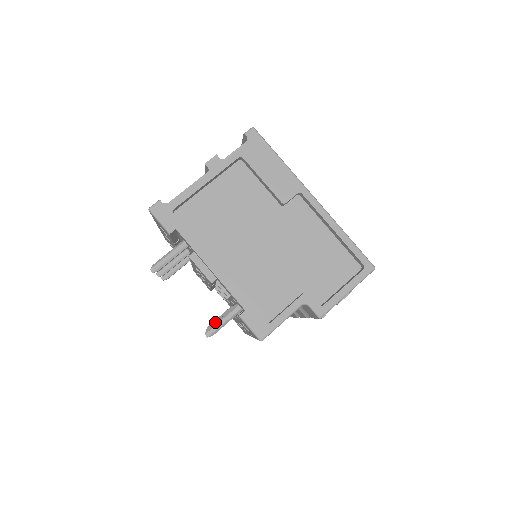
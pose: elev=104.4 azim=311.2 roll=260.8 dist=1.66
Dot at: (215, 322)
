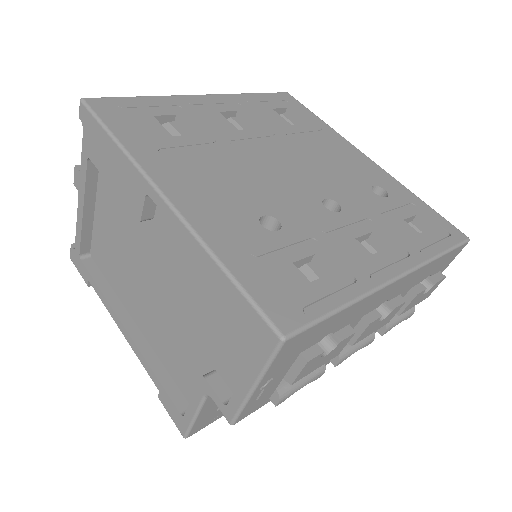
Dot at: occluded
